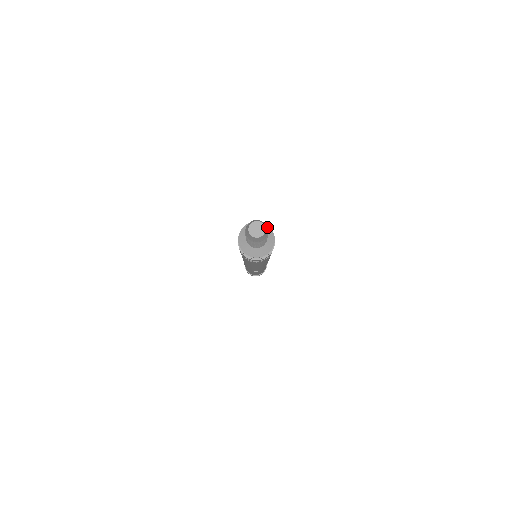
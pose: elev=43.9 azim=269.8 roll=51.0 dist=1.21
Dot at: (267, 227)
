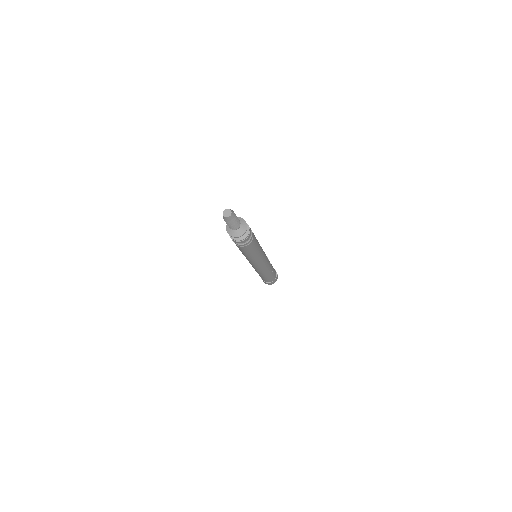
Dot at: (242, 219)
